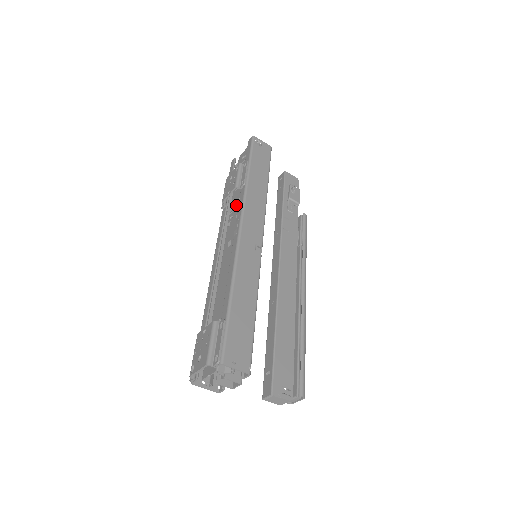
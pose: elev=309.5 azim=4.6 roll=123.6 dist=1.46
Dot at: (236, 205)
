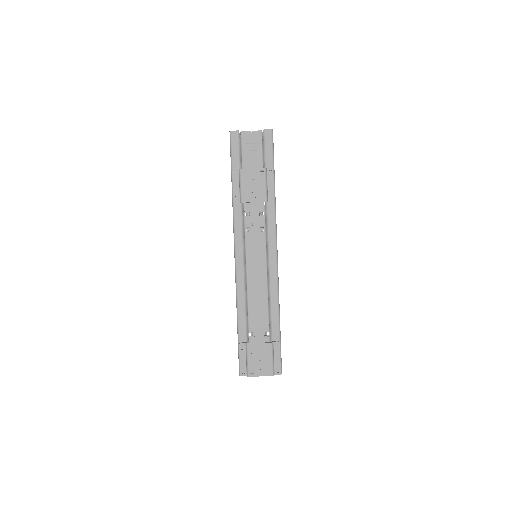
Dot at: (256, 212)
